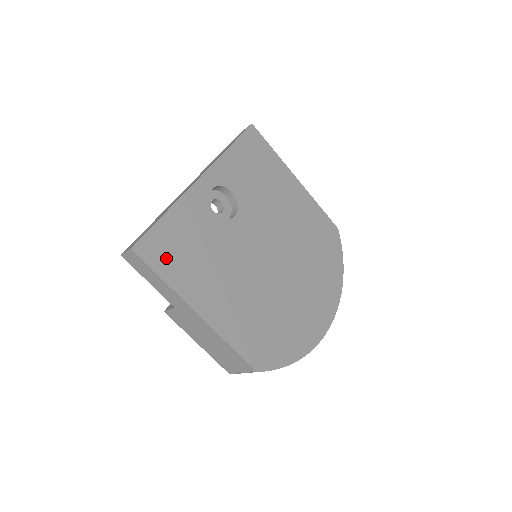
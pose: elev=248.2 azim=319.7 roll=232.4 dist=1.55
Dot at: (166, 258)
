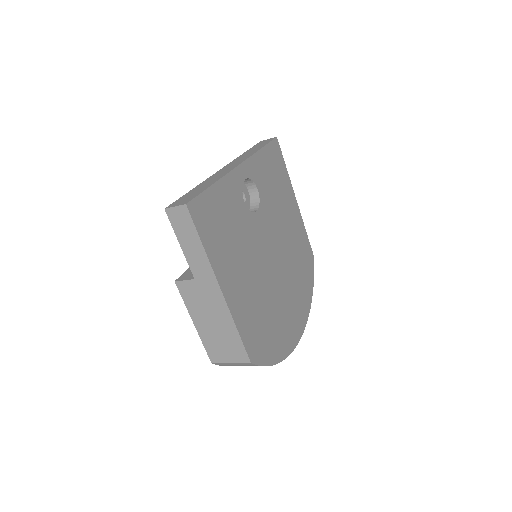
Dot at: (208, 226)
